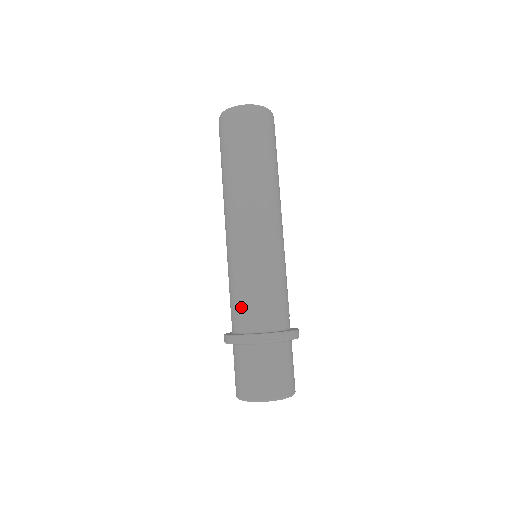
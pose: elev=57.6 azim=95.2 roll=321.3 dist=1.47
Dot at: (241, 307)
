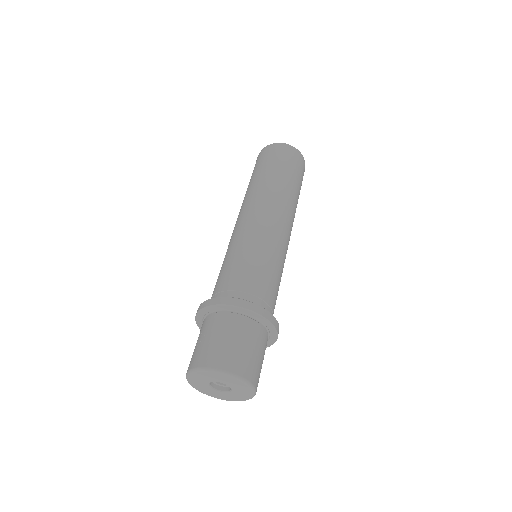
Dot at: (242, 278)
